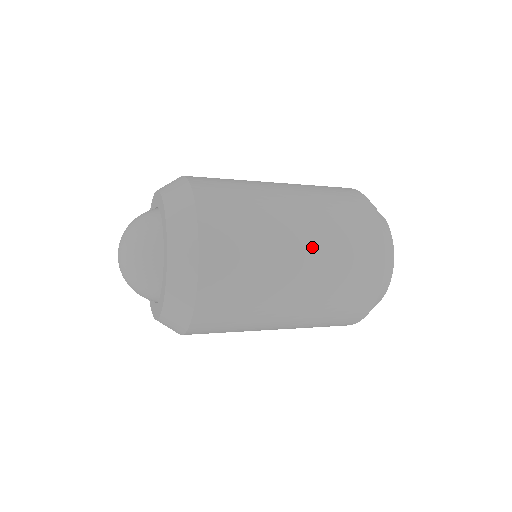
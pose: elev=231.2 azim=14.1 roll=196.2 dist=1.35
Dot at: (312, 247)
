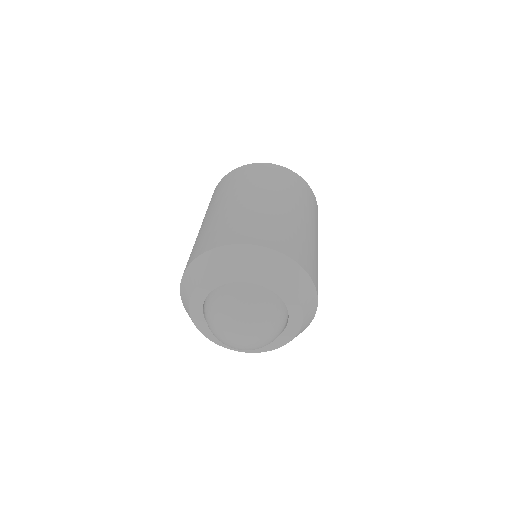
Dot at: occluded
